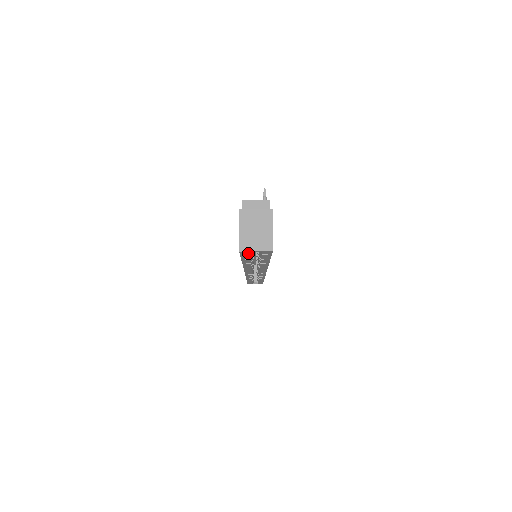
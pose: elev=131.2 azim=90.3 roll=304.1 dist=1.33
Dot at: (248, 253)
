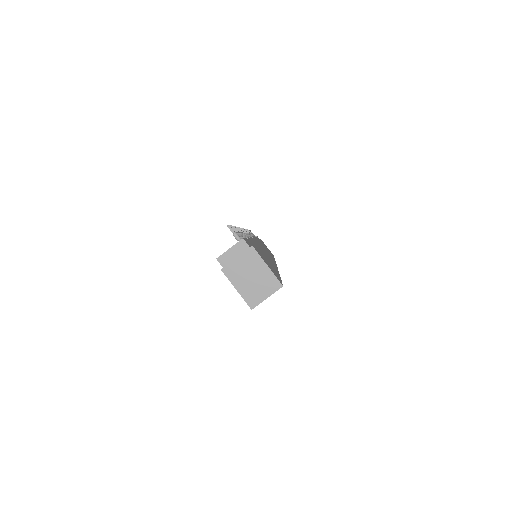
Dot at: occluded
